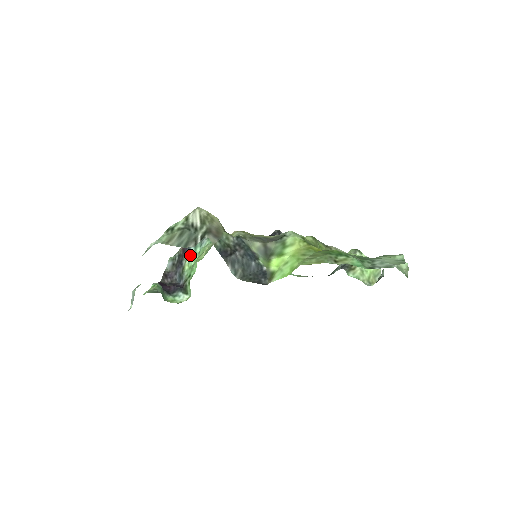
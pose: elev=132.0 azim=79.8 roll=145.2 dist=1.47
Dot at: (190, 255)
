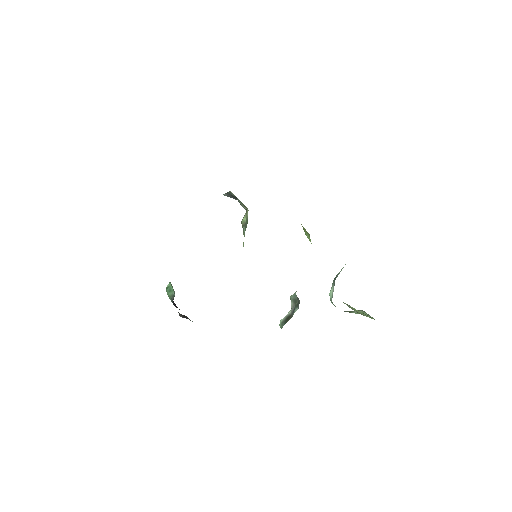
Dot at: occluded
